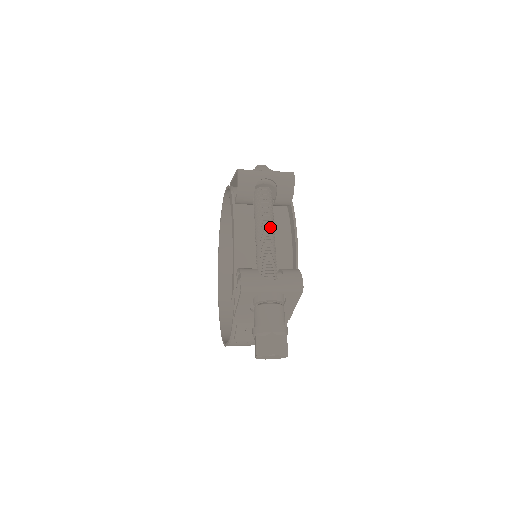
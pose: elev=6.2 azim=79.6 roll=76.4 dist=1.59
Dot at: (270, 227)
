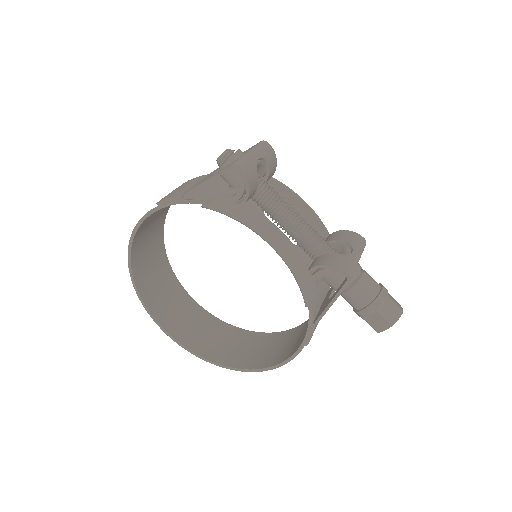
Dot at: (292, 208)
